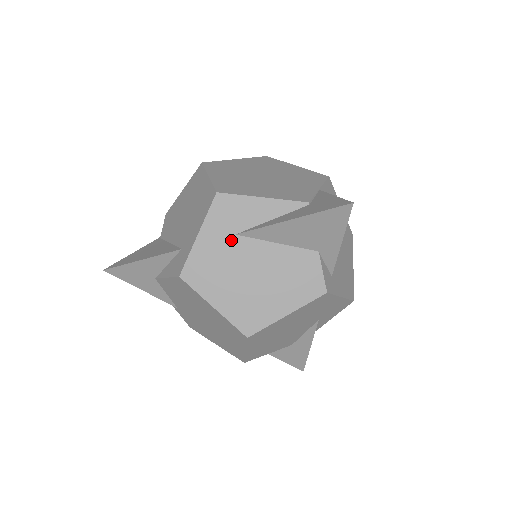
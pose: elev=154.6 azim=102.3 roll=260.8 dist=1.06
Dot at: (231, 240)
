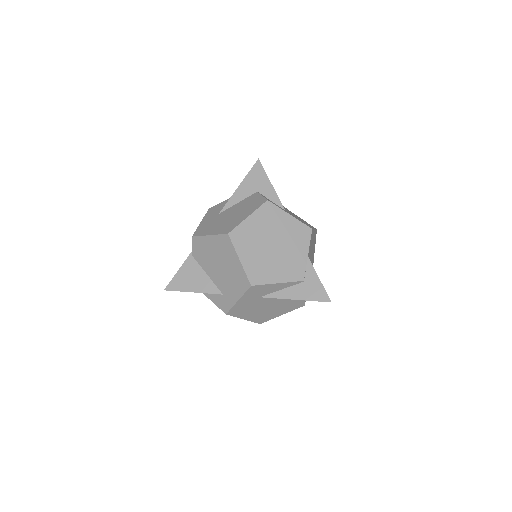
Dot at: (257, 299)
